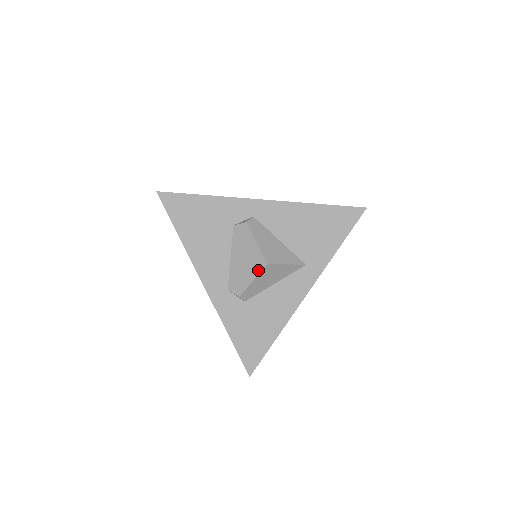
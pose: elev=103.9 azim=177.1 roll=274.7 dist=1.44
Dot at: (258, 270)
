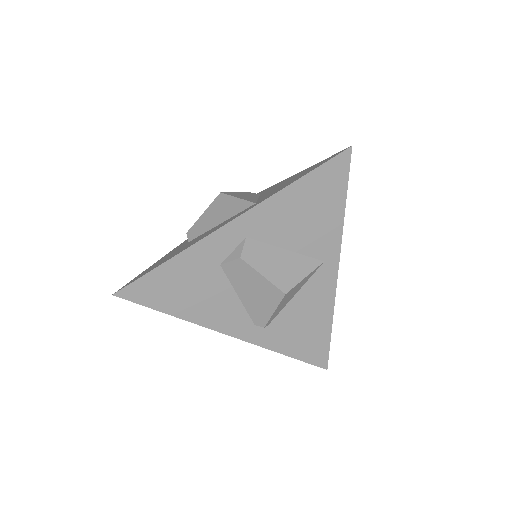
Dot at: (213, 203)
